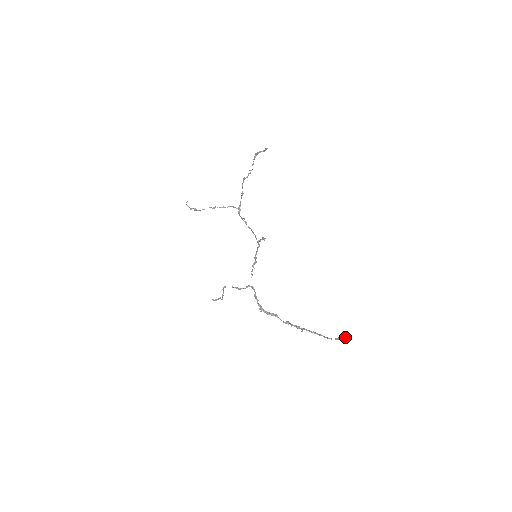
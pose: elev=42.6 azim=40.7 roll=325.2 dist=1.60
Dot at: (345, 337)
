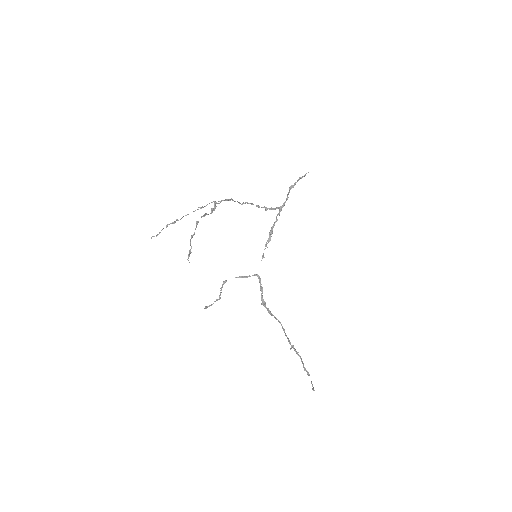
Dot at: occluded
